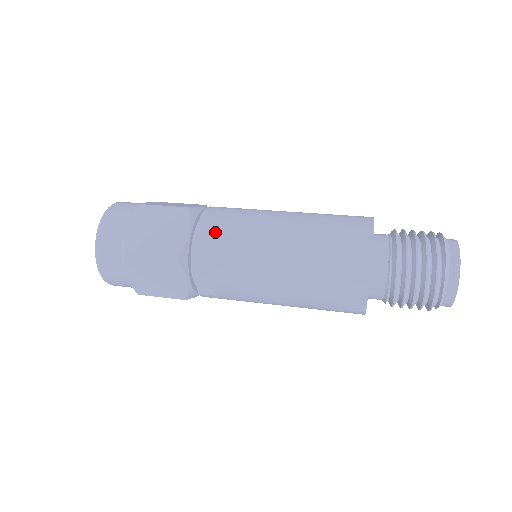
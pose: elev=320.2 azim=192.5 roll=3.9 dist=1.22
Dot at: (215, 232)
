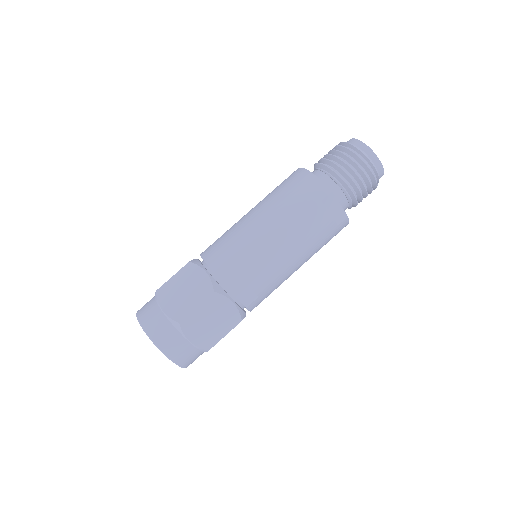
Dot at: (221, 255)
